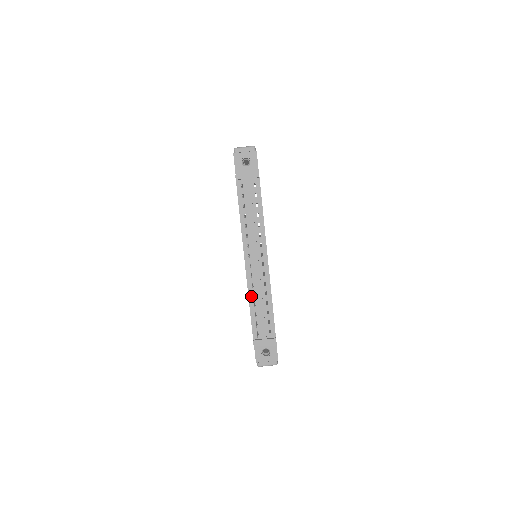
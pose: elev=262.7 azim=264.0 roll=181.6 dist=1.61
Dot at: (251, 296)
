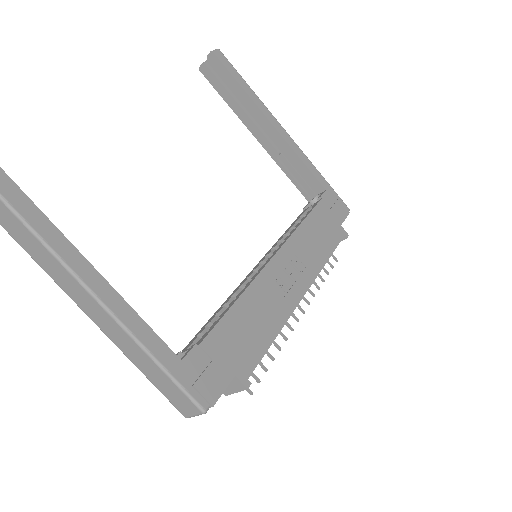
Dot at: occluded
